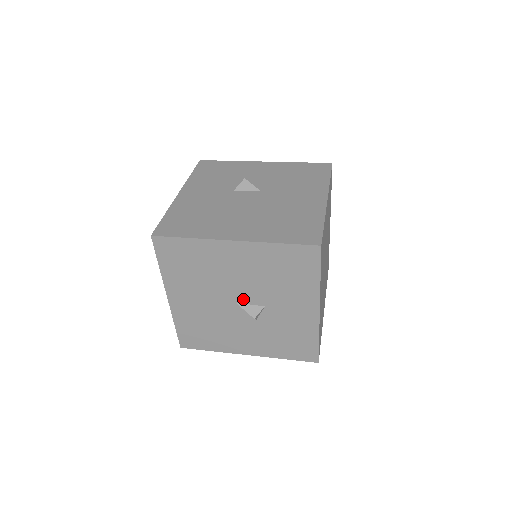
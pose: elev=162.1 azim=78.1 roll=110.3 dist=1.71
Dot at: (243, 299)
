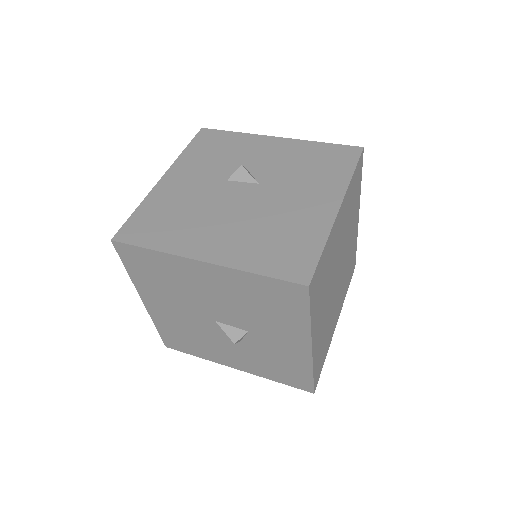
Dot at: (223, 319)
